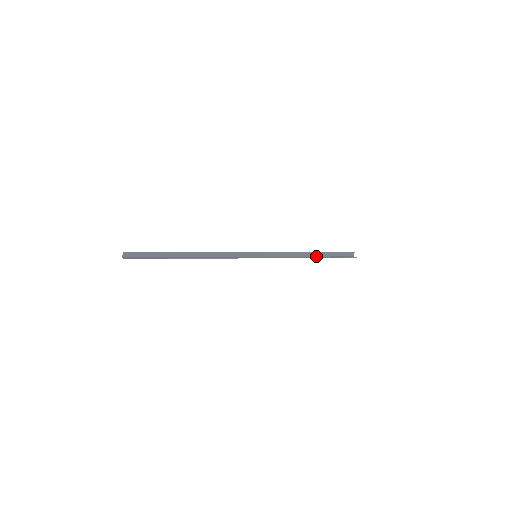
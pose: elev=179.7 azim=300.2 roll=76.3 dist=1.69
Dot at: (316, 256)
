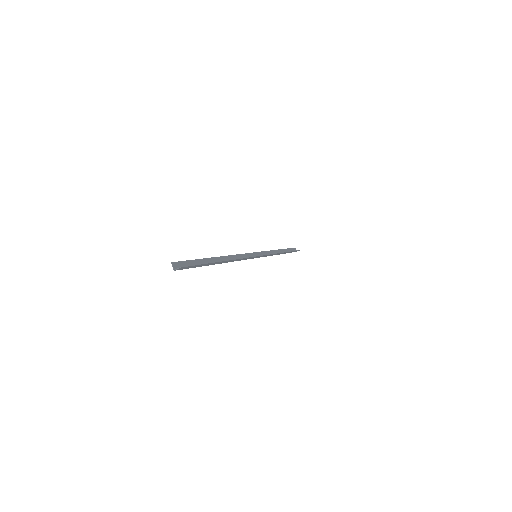
Dot at: occluded
